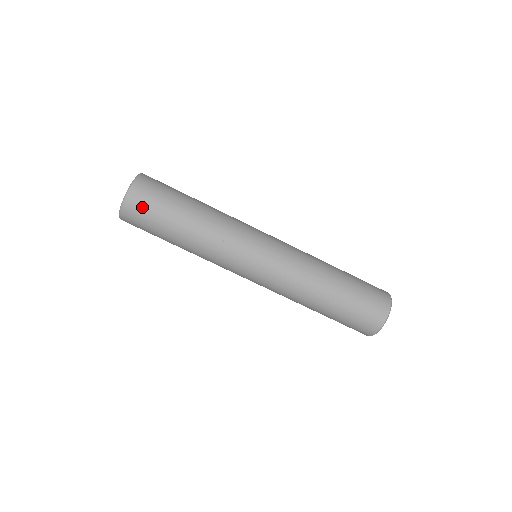
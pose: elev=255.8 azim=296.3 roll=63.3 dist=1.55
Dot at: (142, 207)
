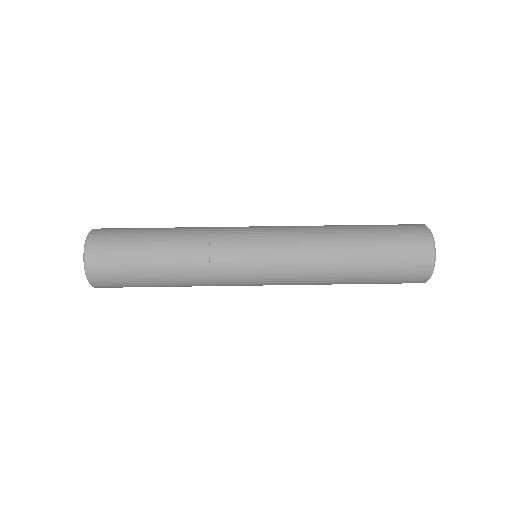
Dot at: (107, 249)
